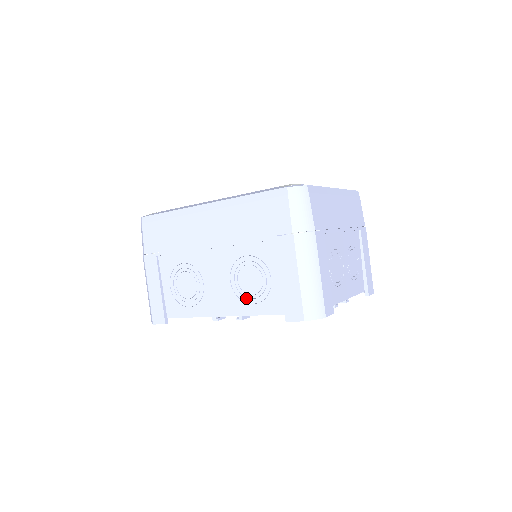
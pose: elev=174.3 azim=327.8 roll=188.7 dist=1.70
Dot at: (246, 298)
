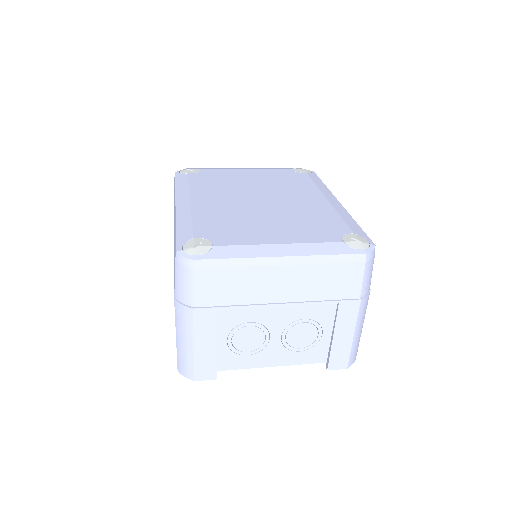
Dot at: occluded
